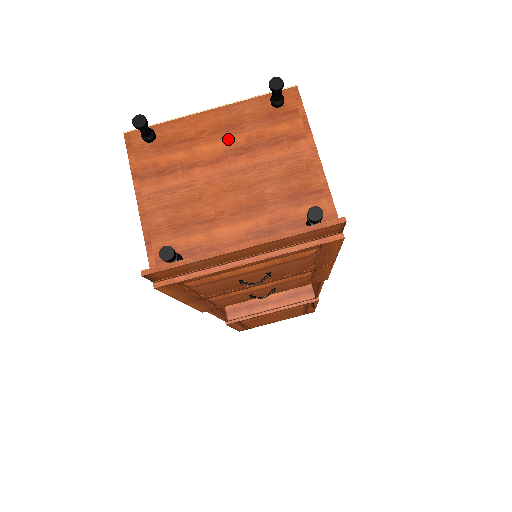
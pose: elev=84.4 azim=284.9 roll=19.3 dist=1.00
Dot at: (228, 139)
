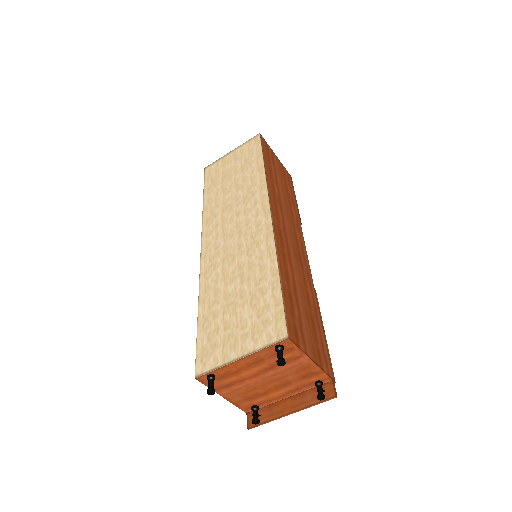
Dot at: (258, 367)
